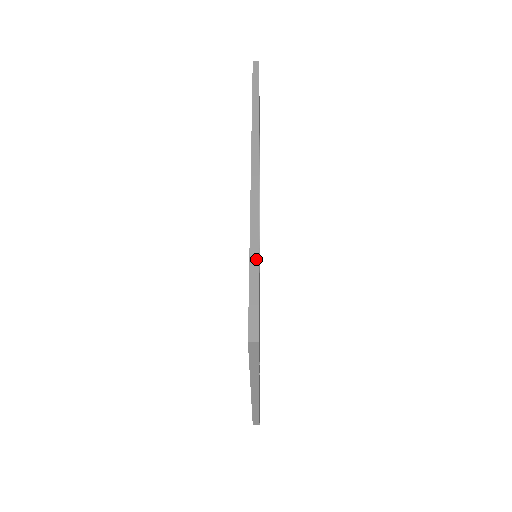
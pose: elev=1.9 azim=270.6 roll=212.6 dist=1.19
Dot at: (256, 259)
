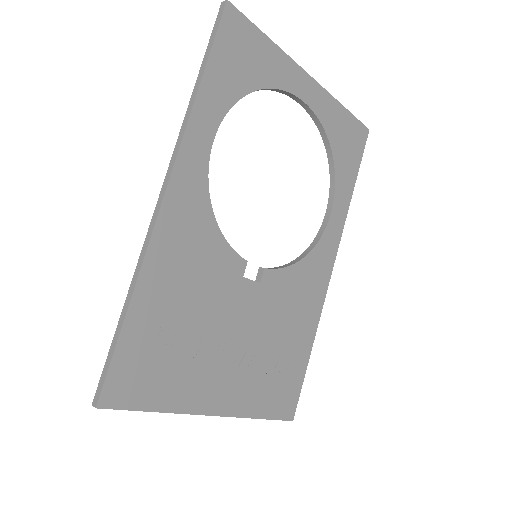
Dot at: (124, 315)
